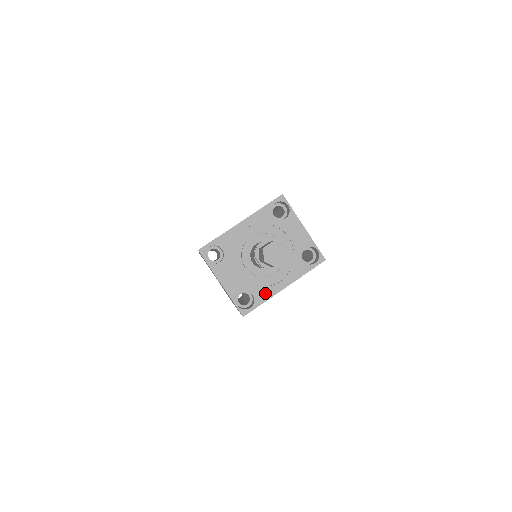
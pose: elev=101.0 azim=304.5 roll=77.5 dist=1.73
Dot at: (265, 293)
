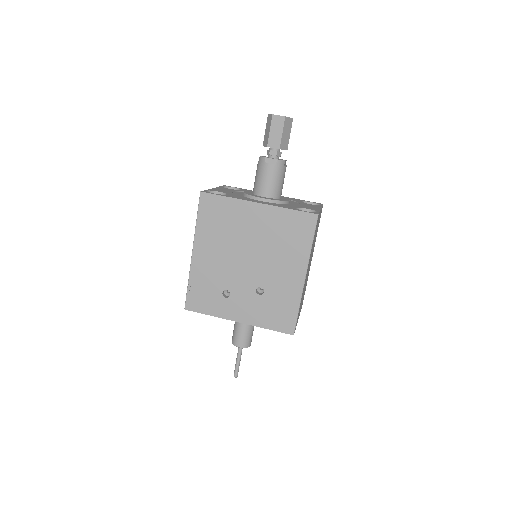
Dot at: (238, 198)
